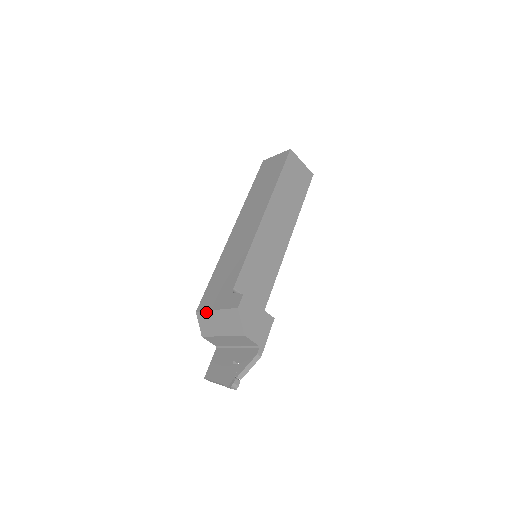
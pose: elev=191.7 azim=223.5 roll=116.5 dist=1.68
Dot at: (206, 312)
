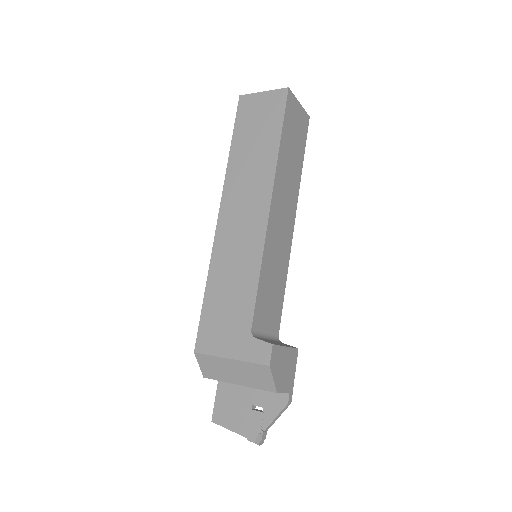
Dot at: (212, 357)
